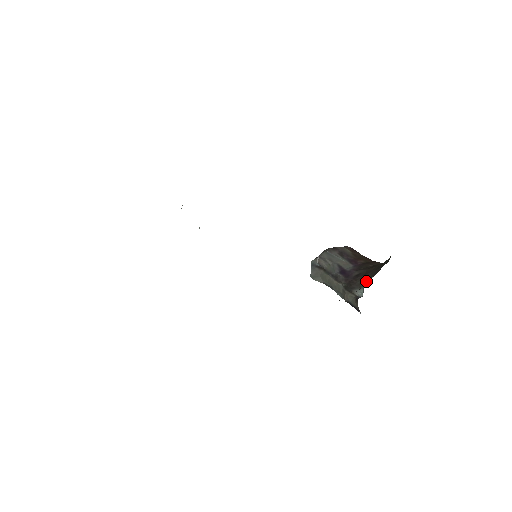
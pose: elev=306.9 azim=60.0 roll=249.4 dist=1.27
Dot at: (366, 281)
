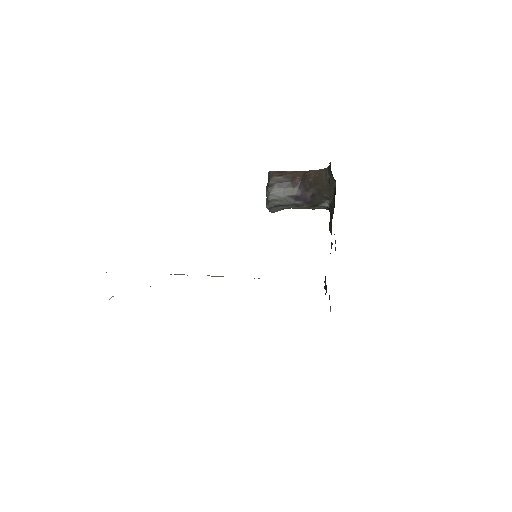
Dot at: (326, 199)
